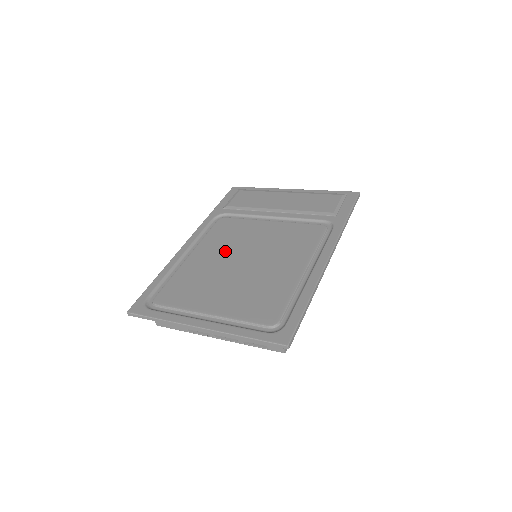
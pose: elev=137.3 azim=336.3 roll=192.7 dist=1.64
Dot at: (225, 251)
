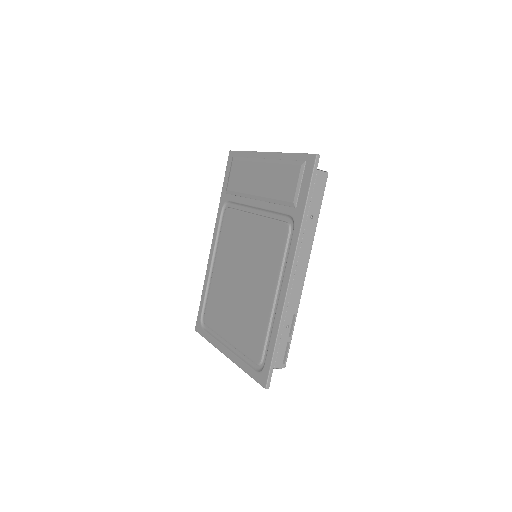
Dot at: (231, 262)
